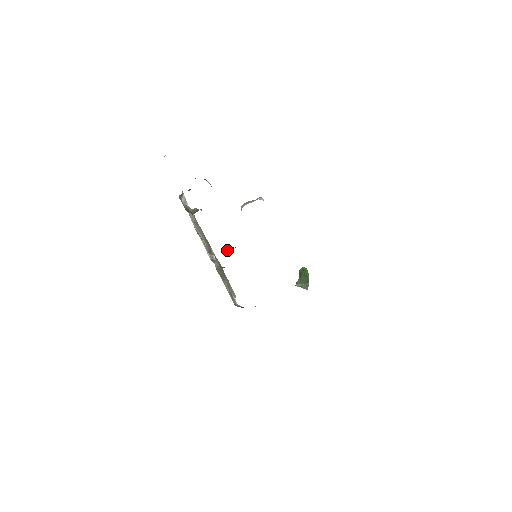
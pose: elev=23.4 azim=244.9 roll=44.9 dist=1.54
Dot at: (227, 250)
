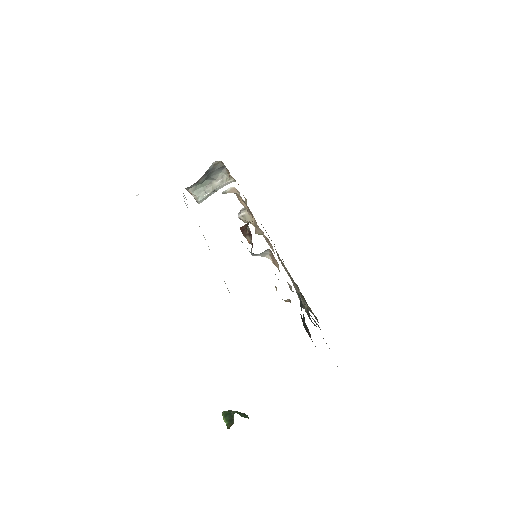
Dot at: occluded
